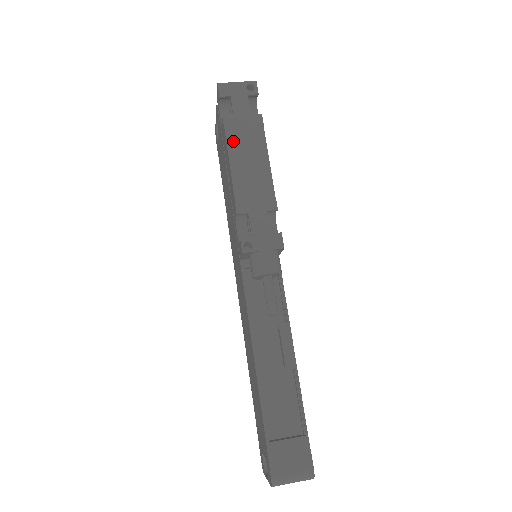
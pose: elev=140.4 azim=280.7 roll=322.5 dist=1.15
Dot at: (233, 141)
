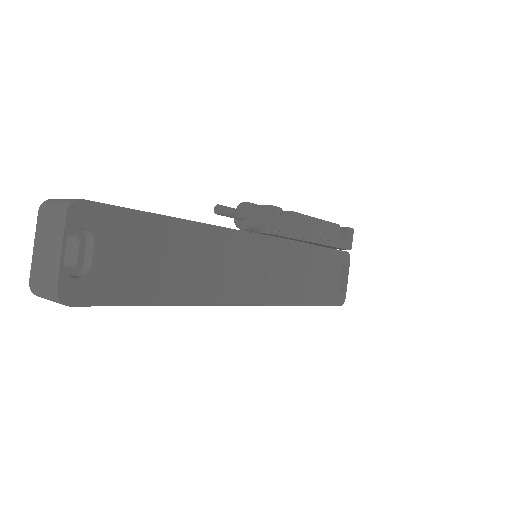
Dot at: occluded
